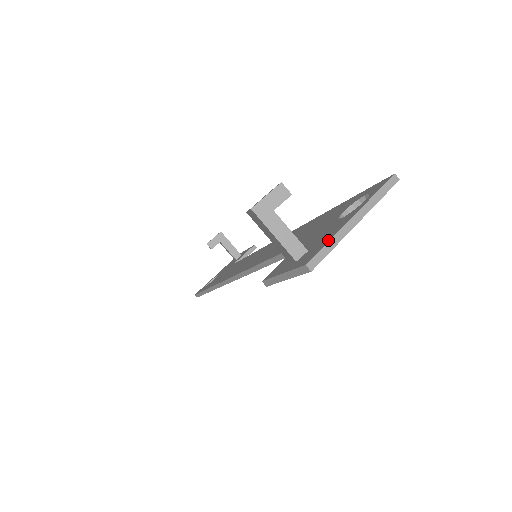
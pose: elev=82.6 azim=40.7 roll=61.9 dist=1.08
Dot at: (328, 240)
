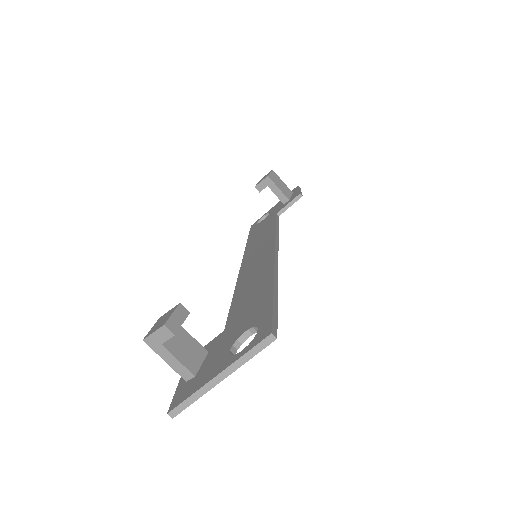
Dot at: (192, 393)
